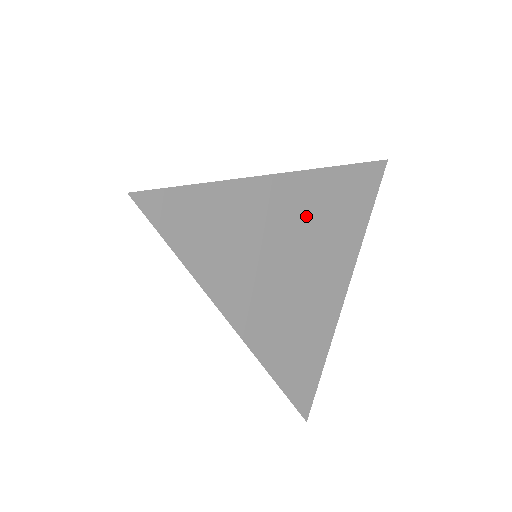
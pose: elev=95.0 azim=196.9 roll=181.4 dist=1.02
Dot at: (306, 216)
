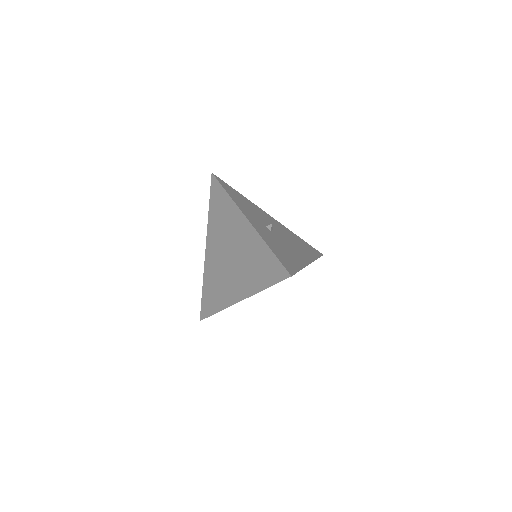
Dot at: occluded
